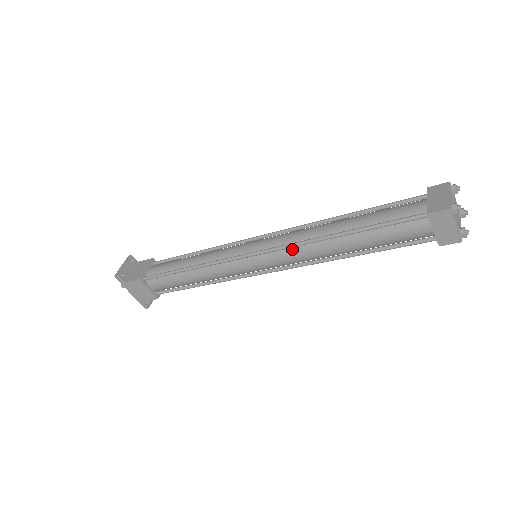
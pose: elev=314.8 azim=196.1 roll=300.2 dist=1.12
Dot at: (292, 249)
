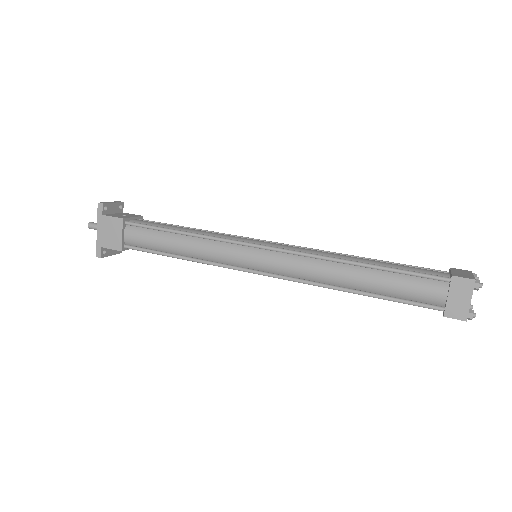
Dot at: (303, 258)
